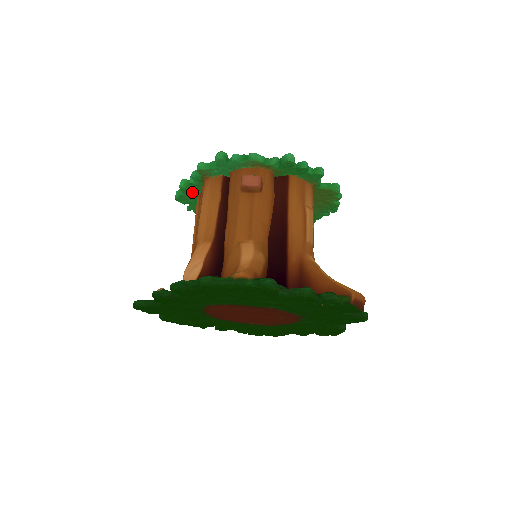
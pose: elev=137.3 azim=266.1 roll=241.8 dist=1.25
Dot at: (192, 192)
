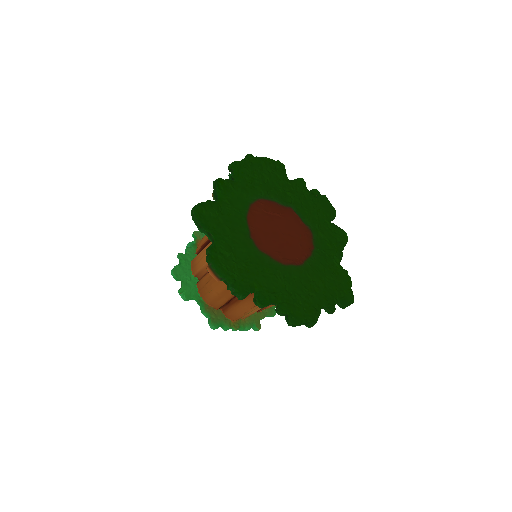
Dot at: (187, 261)
